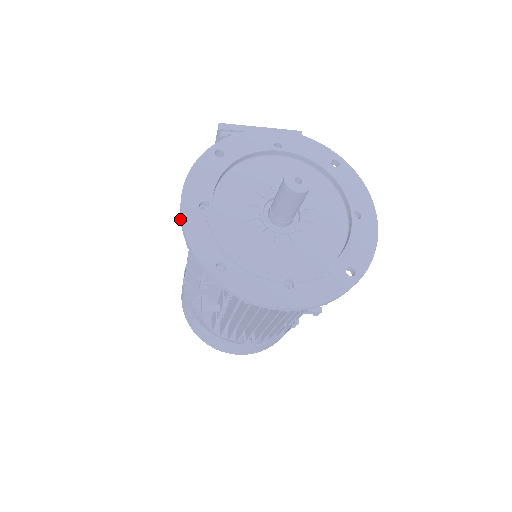
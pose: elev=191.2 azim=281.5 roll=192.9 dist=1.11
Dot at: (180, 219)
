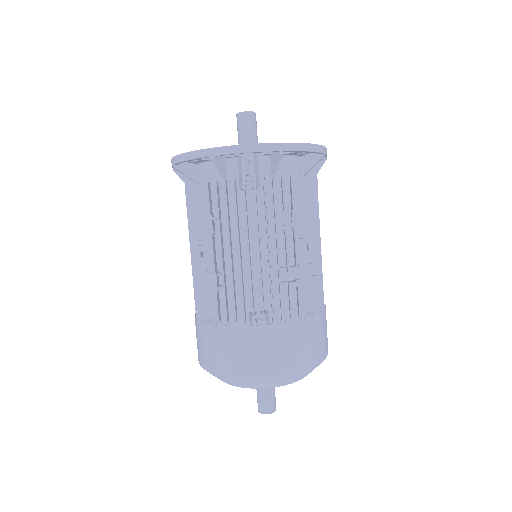
Dot at: (172, 167)
